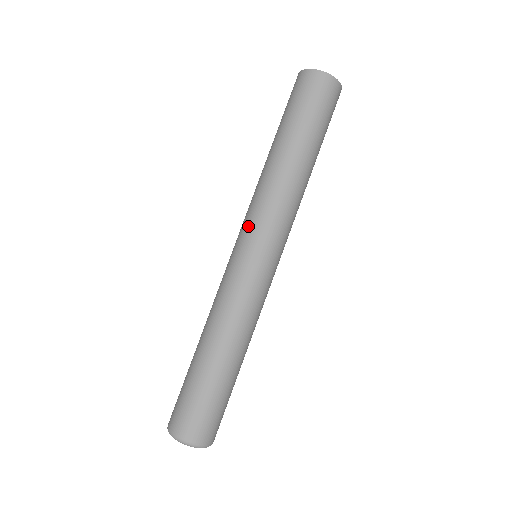
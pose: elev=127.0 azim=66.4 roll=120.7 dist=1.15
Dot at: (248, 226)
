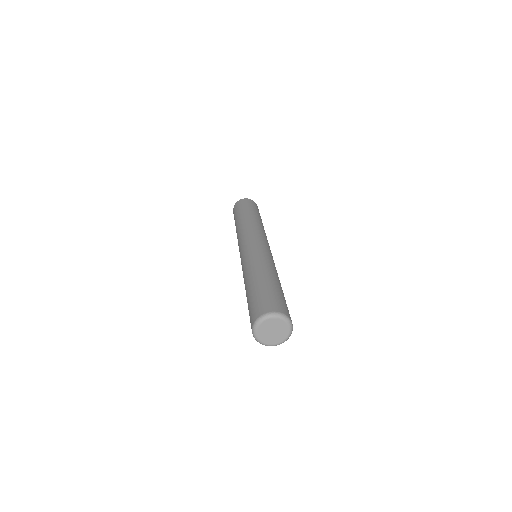
Dot at: (247, 237)
